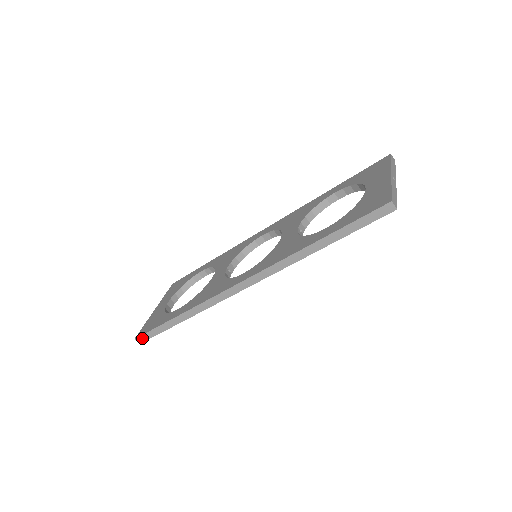
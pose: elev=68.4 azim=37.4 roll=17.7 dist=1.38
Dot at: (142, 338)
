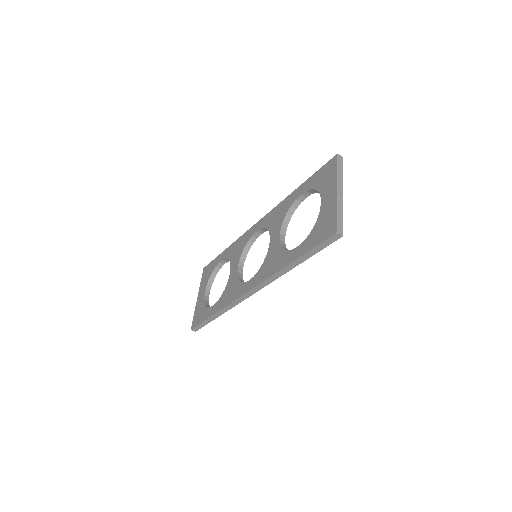
Dot at: (196, 329)
